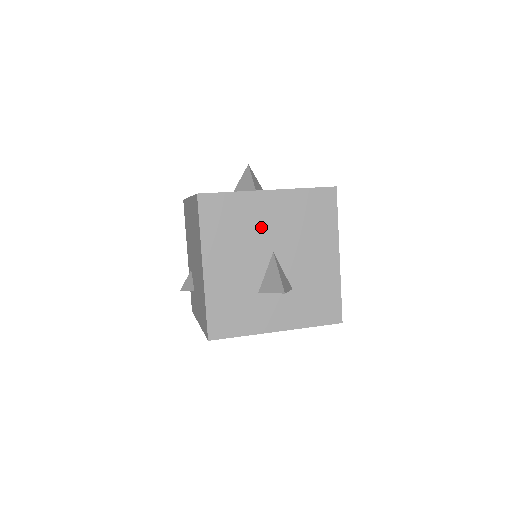
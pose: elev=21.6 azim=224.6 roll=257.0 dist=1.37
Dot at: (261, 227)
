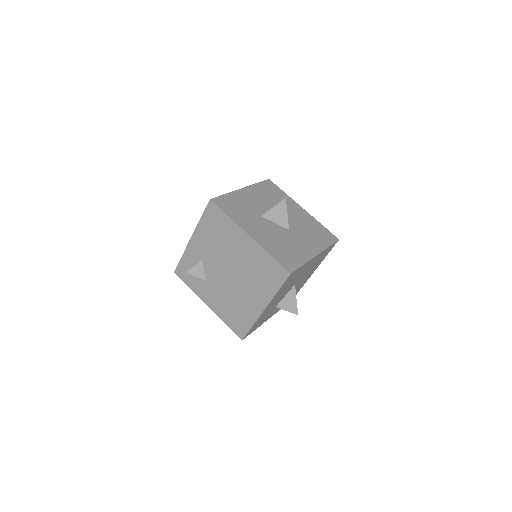
Dot at: (300, 275)
